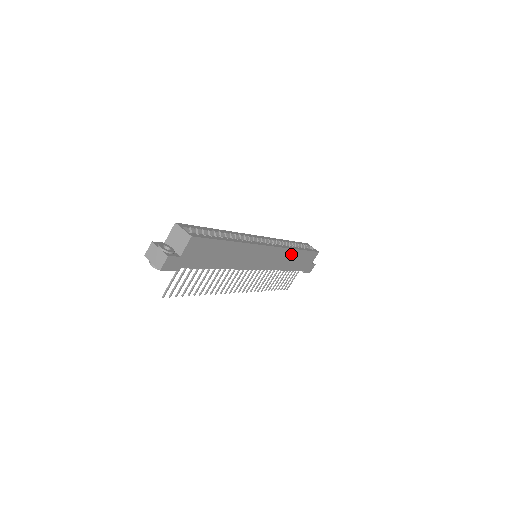
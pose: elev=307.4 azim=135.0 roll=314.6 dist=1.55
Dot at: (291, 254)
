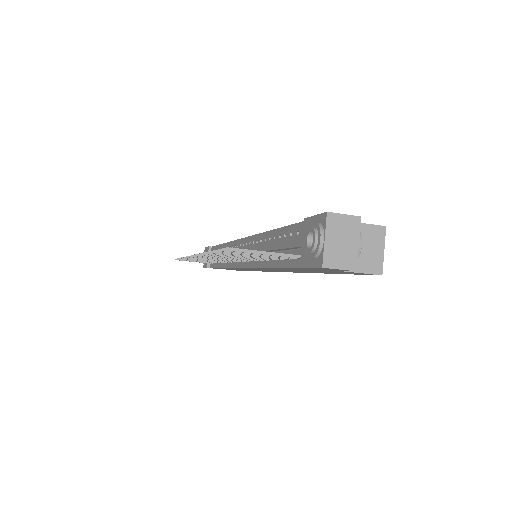
Dot at: (250, 270)
